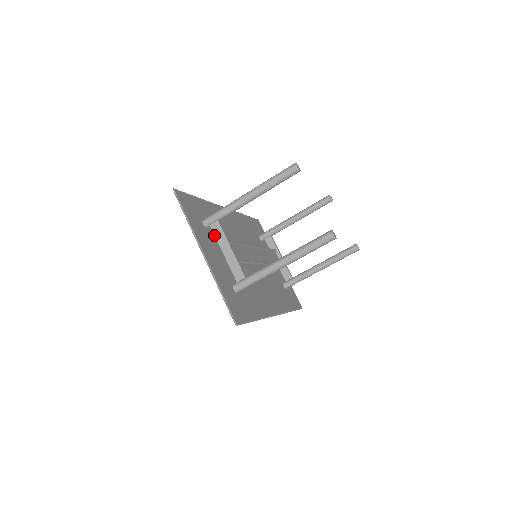
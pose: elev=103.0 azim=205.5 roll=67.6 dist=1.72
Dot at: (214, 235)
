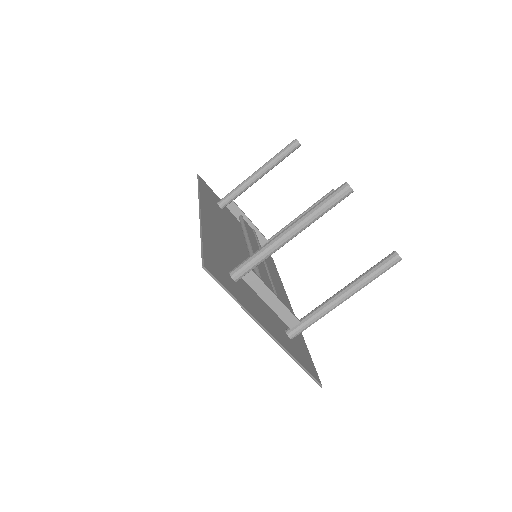
Dot at: (240, 280)
